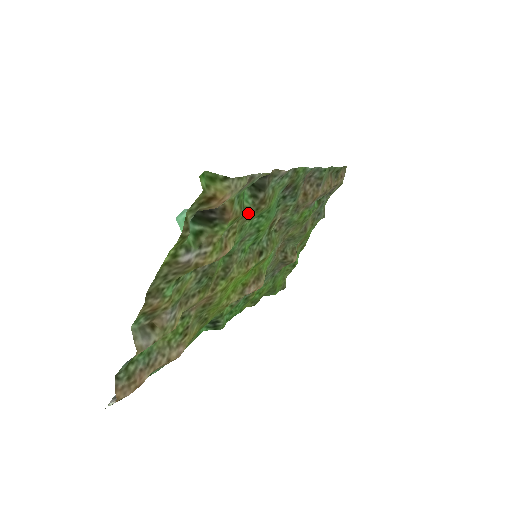
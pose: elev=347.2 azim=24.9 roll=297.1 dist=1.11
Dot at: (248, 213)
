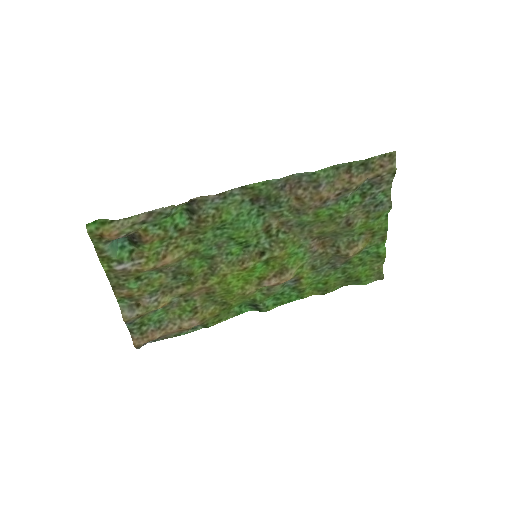
Dot at: (190, 231)
